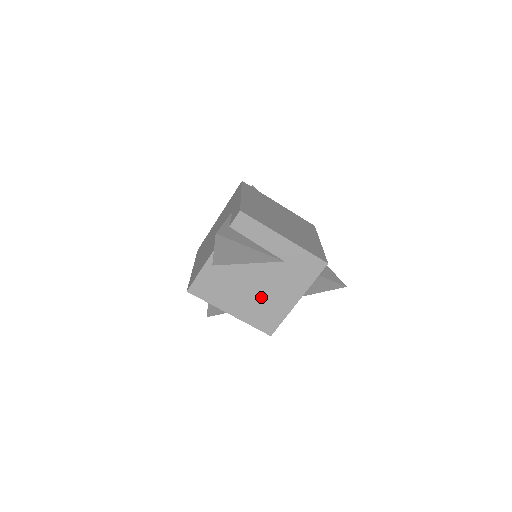
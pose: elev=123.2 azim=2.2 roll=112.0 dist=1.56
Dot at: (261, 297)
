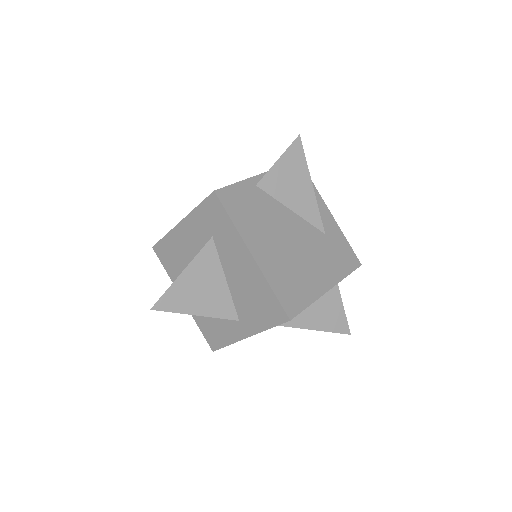
Dot at: (293, 257)
